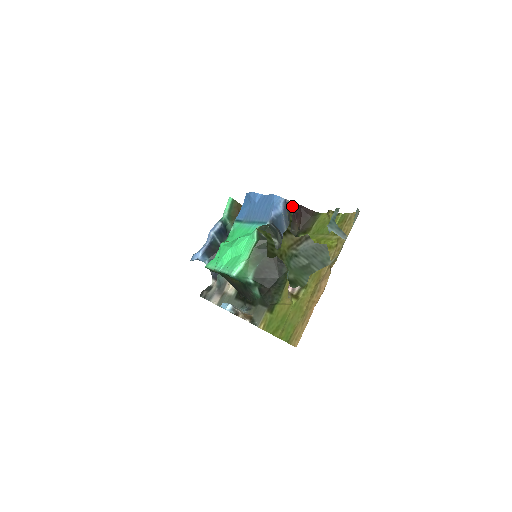
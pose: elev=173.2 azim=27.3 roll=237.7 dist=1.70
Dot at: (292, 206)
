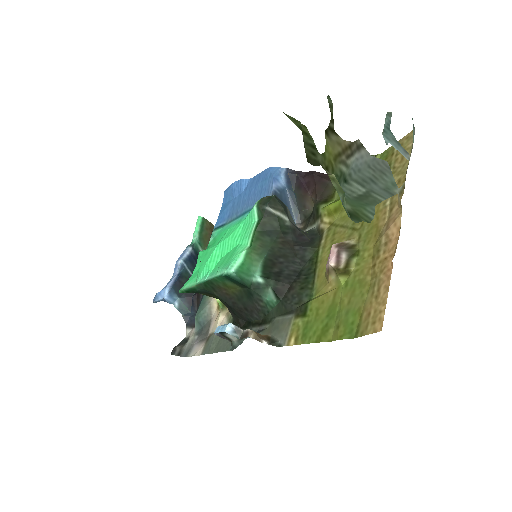
Dot at: (298, 175)
